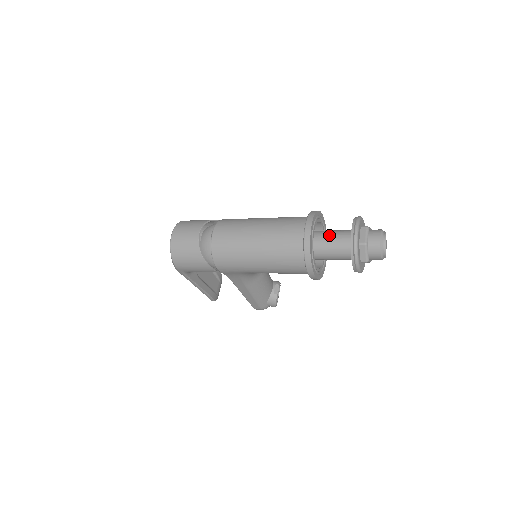
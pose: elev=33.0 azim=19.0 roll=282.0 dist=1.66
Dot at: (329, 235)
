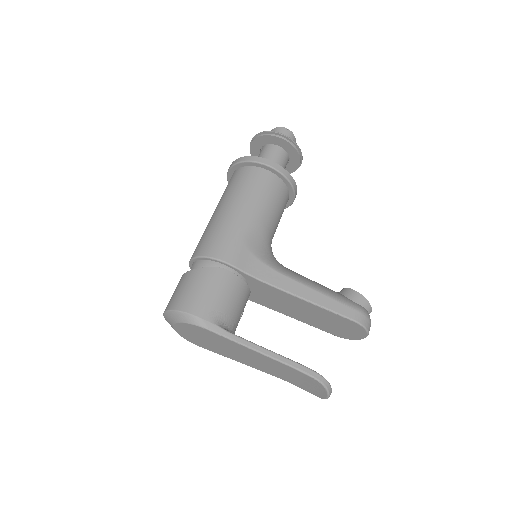
Dot at: occluded
